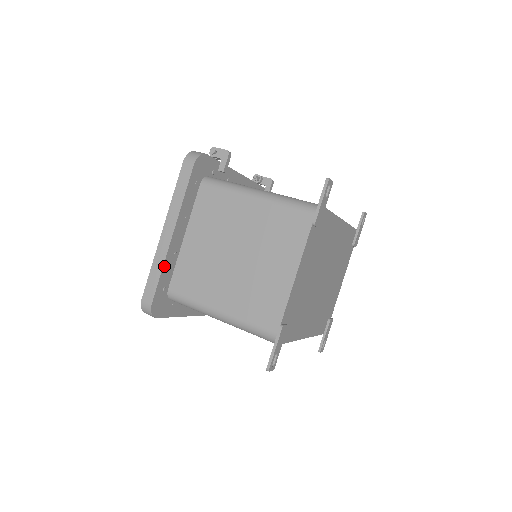
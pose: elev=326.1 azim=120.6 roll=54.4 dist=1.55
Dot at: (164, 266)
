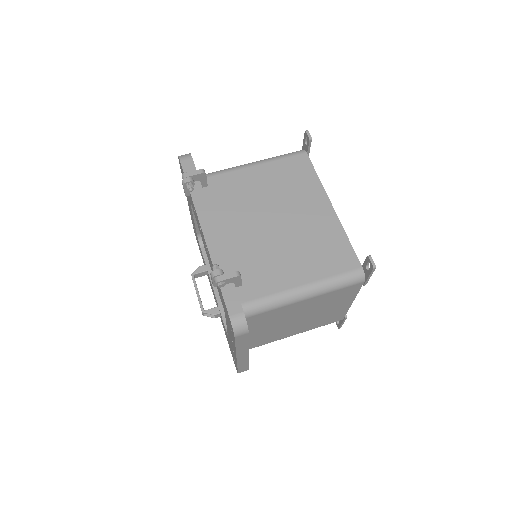
Dot at: (248, 360)
